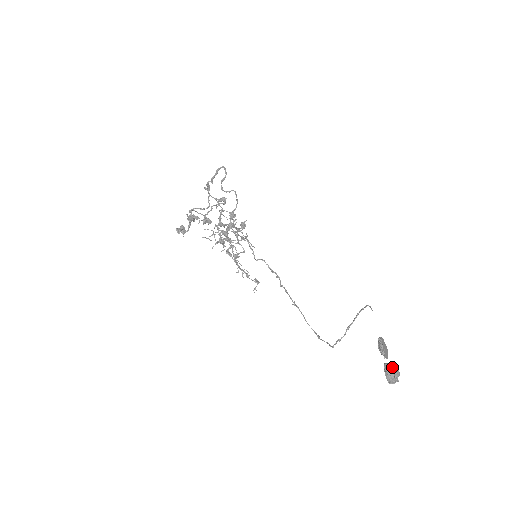
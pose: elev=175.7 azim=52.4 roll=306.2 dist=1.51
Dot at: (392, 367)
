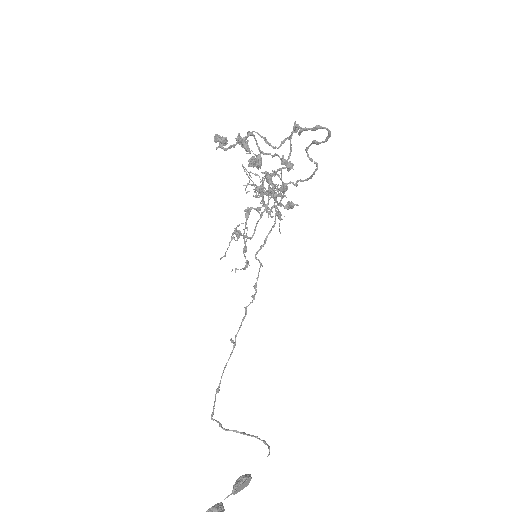
Dot at: out of frame
